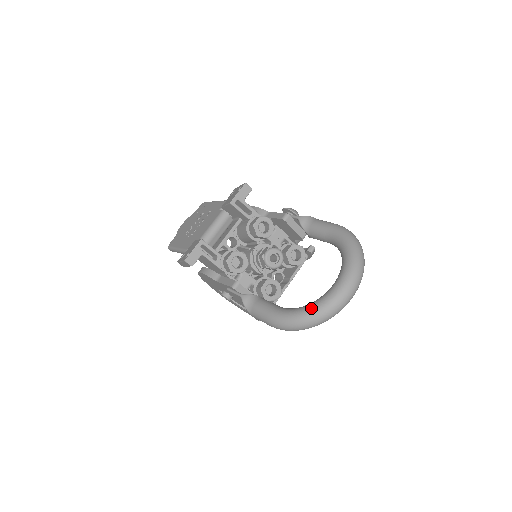
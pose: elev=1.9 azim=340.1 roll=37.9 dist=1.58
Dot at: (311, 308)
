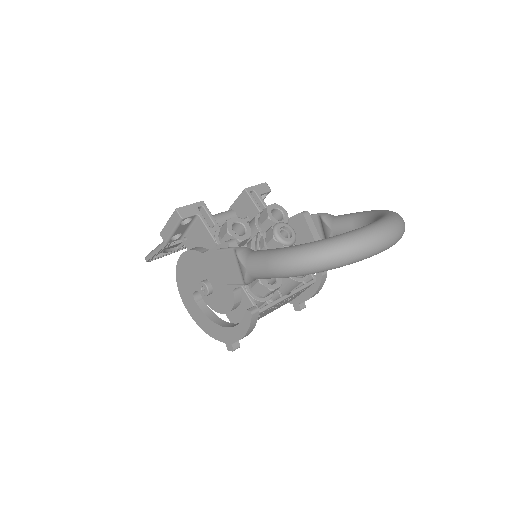
Dot at: (336, 235)
